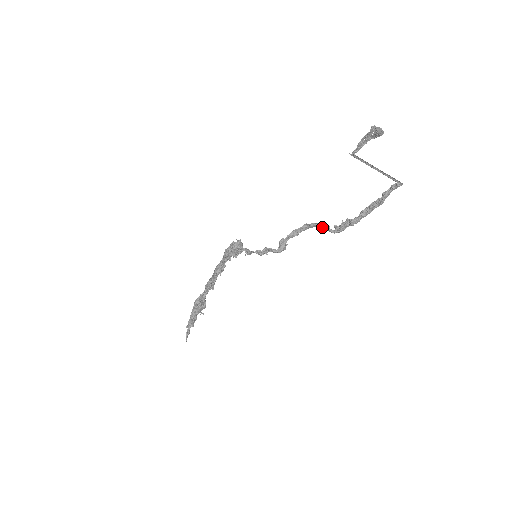
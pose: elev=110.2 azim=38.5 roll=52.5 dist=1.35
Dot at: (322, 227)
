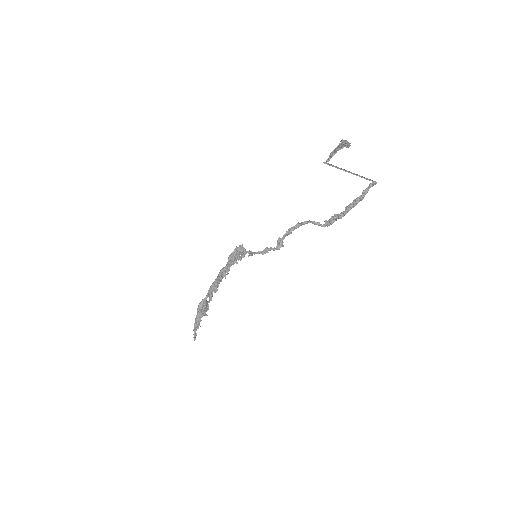
Dot at: (314, 223)
